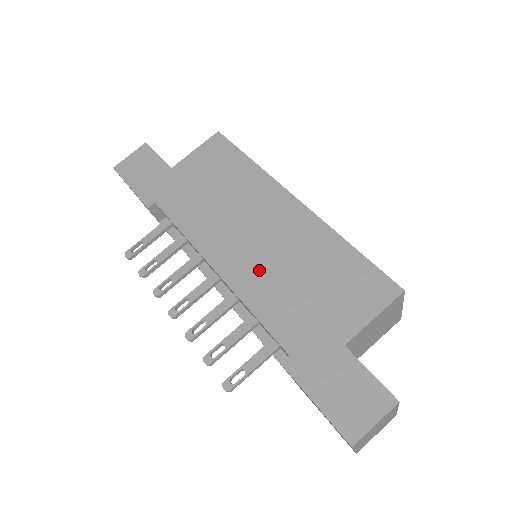
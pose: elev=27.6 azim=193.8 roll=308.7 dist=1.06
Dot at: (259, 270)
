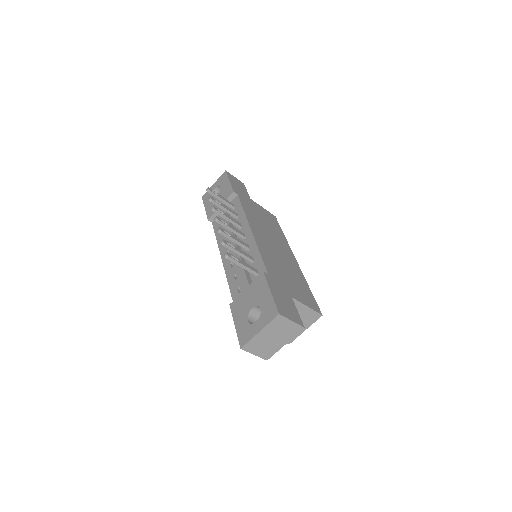
Dot at: (270, 251)
